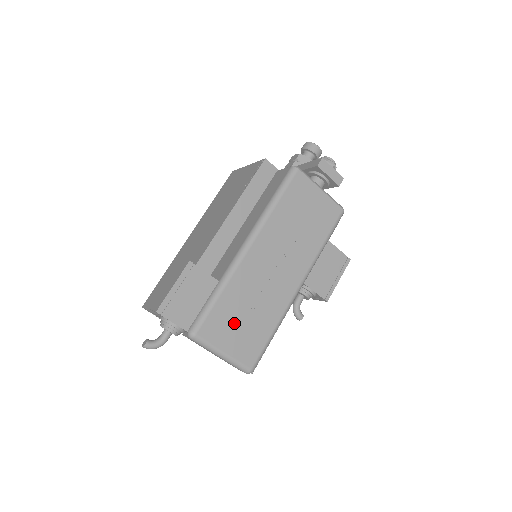
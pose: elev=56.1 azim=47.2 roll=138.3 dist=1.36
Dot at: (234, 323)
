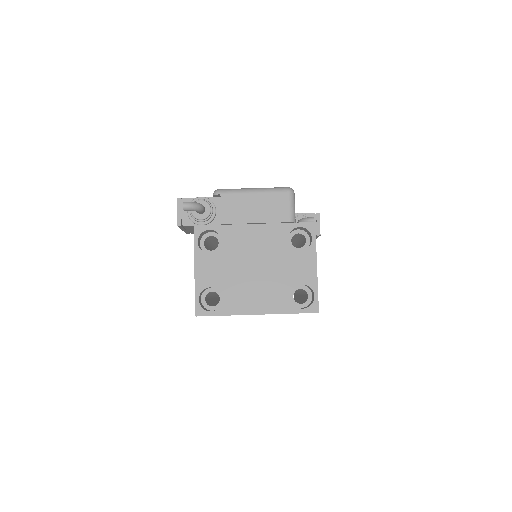
Dot at: occluded
